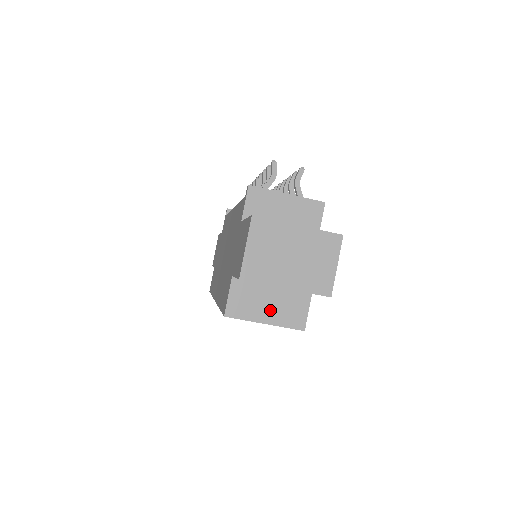
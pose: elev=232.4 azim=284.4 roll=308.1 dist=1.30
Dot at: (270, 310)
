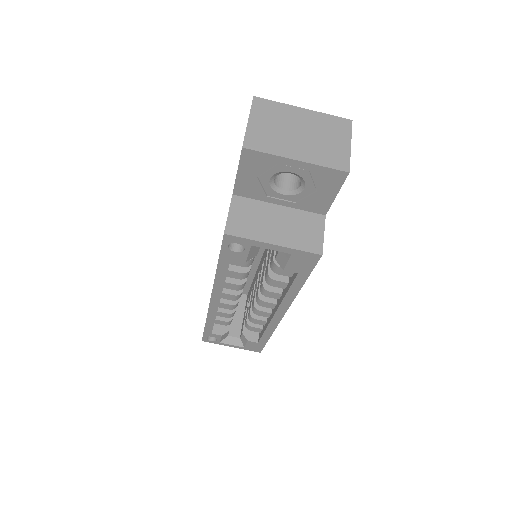
Dot at: (278, 230)
